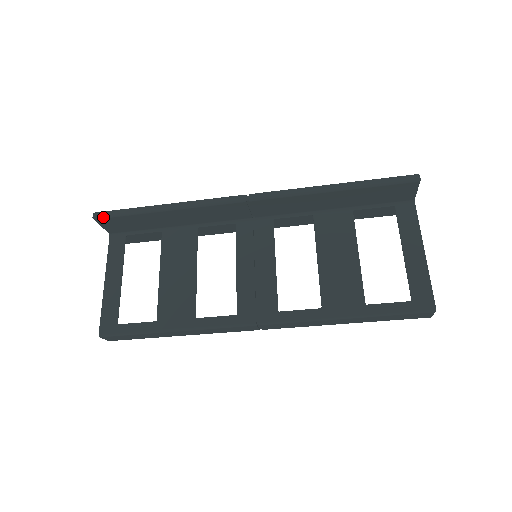
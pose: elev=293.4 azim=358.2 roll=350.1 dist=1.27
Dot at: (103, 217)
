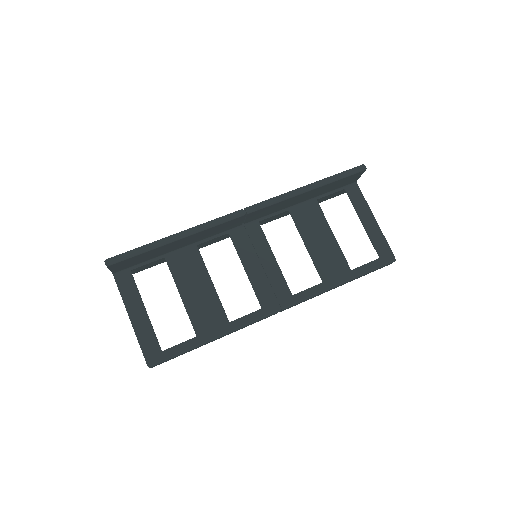
Dot at: (117, 262)
